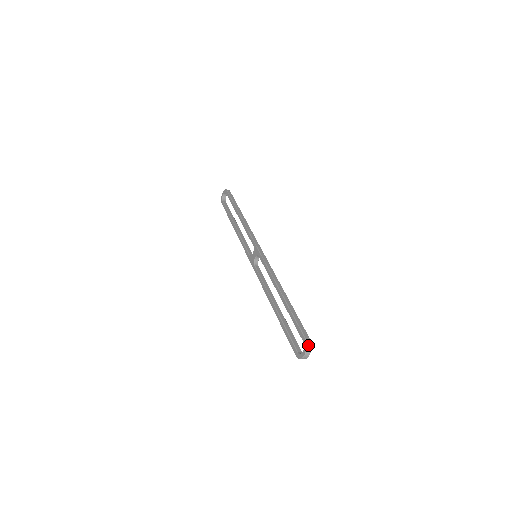
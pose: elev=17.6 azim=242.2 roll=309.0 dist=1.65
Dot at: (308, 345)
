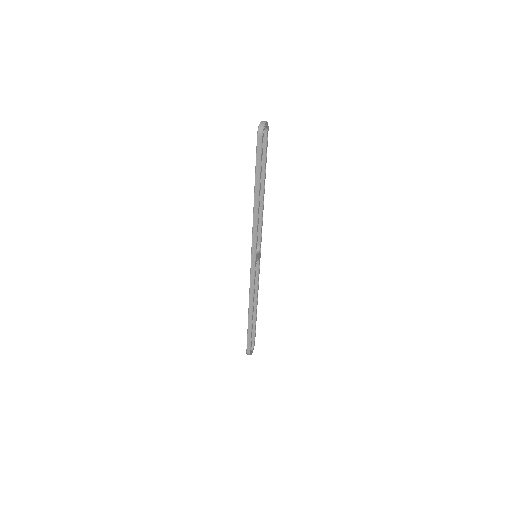
Dot at: (248, 354)
